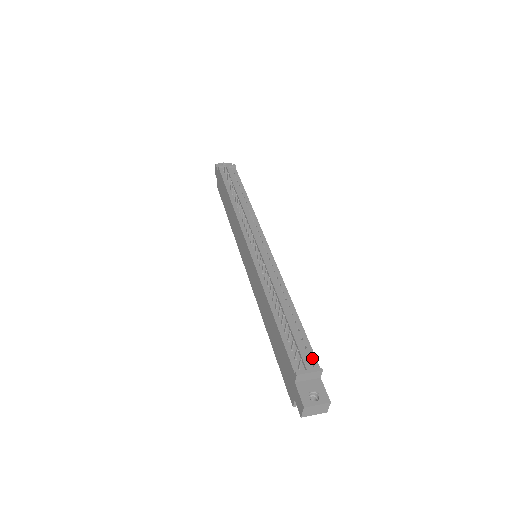
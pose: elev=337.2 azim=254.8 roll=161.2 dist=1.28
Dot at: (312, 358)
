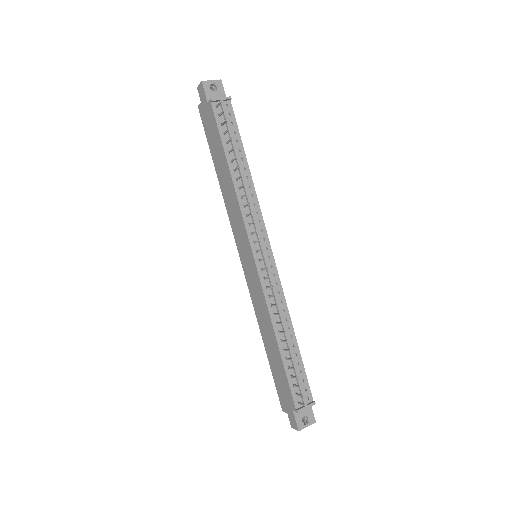
Dot at: (308, 391)
